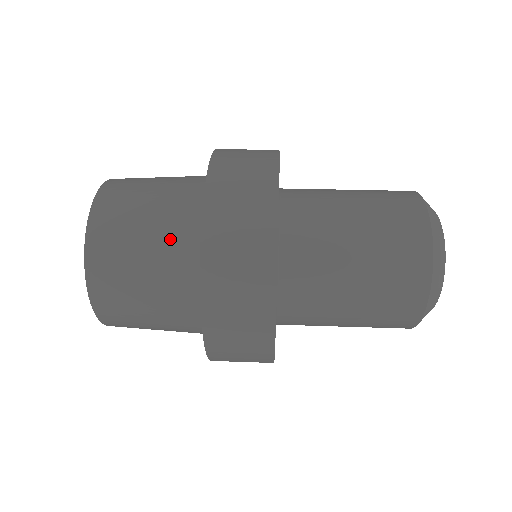
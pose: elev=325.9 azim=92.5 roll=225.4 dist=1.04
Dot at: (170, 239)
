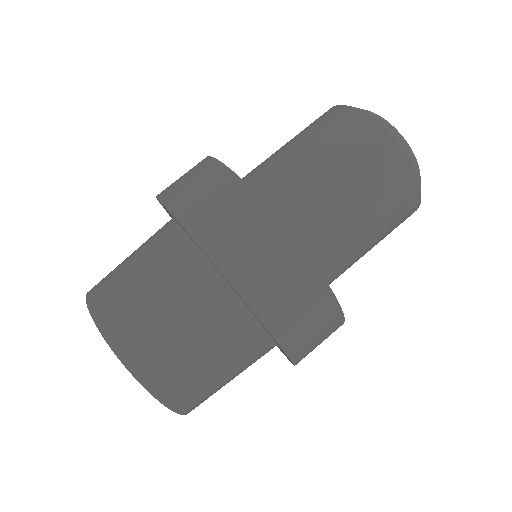
Dot at: (193, 300)
